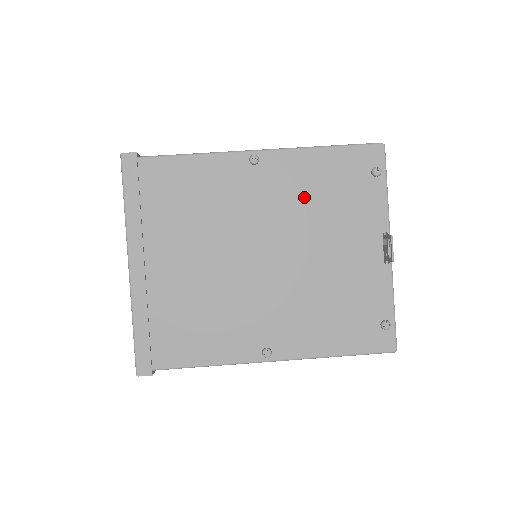
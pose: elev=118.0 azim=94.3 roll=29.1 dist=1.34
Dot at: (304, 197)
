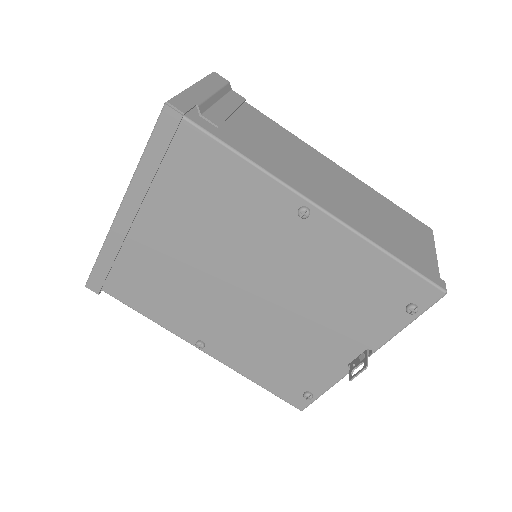
Dot at: (325, 276)
